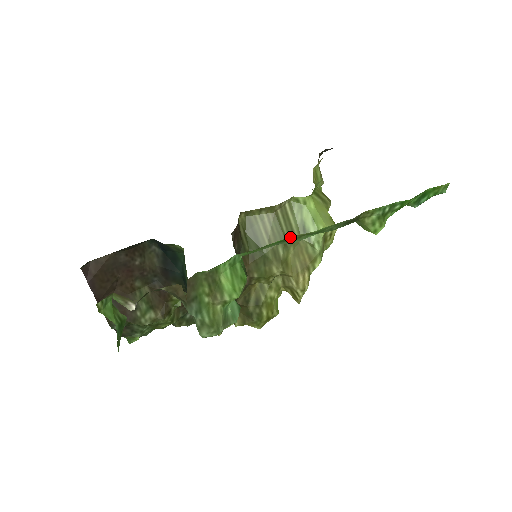
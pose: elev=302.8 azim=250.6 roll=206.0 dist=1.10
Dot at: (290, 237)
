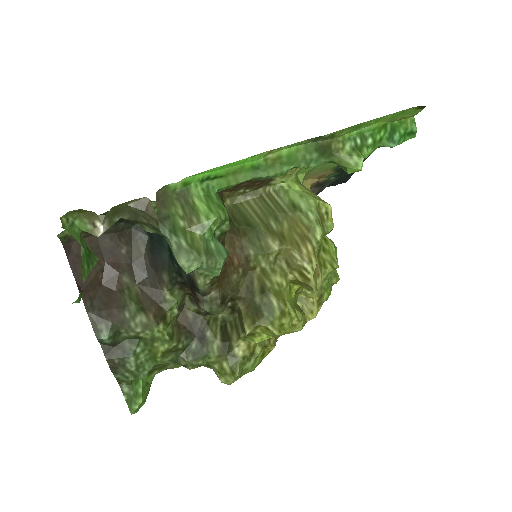
Dot at: (261, 161)
